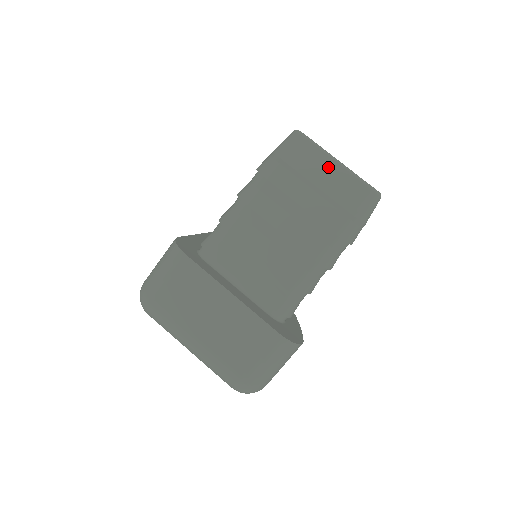
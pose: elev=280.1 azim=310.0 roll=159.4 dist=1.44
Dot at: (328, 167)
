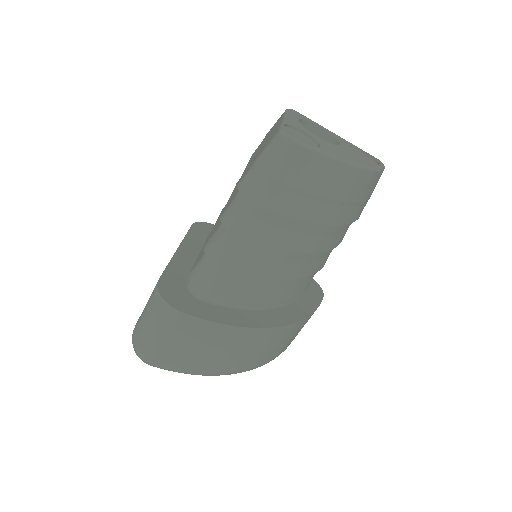
Dot at: (276, 126)
